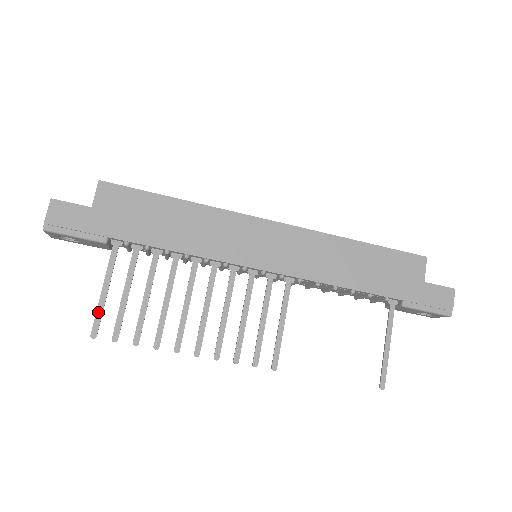
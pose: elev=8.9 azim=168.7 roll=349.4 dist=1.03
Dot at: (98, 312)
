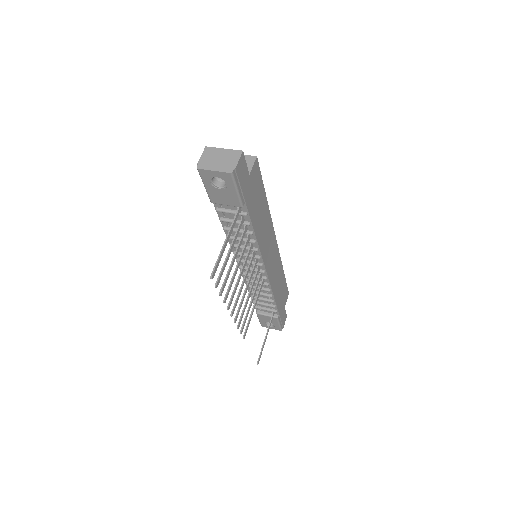
Dot at: (220, 259)
